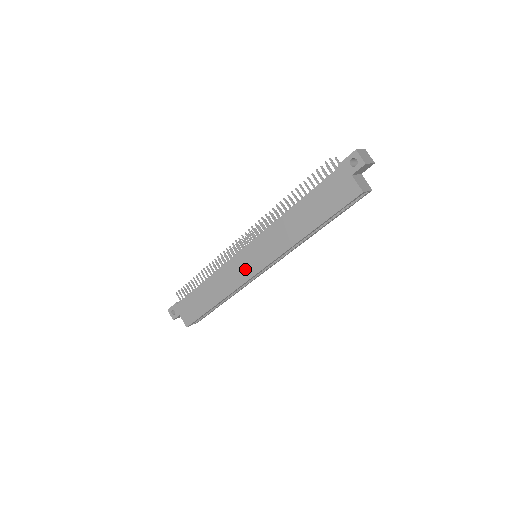
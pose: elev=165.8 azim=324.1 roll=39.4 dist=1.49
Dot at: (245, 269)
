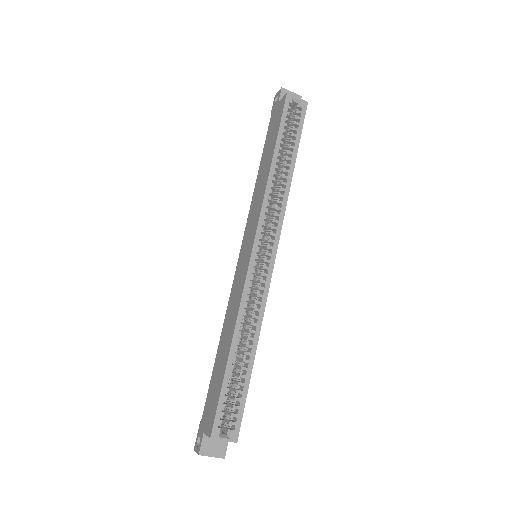
Dot at: (243, 267)
